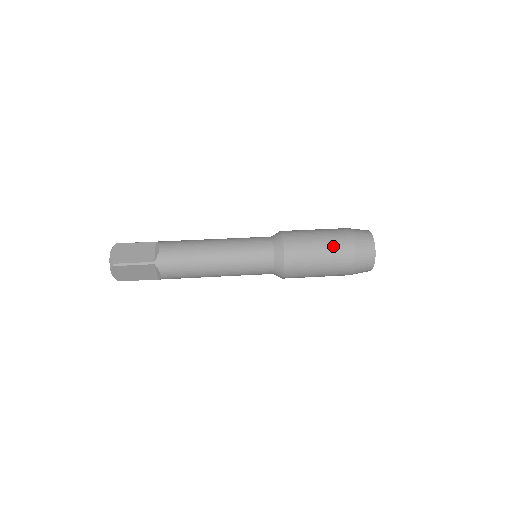
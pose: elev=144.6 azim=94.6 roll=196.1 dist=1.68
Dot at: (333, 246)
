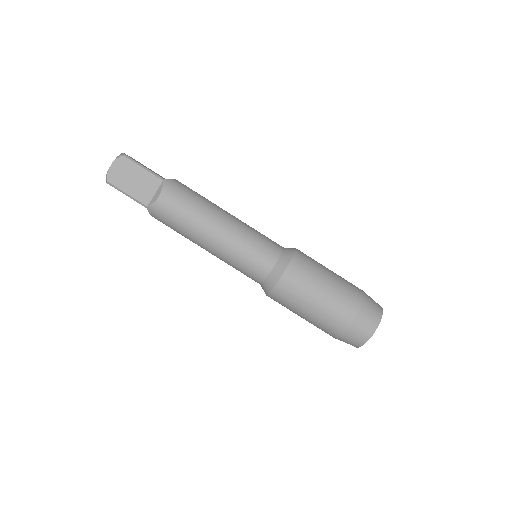
Dot at: (325, 316)
